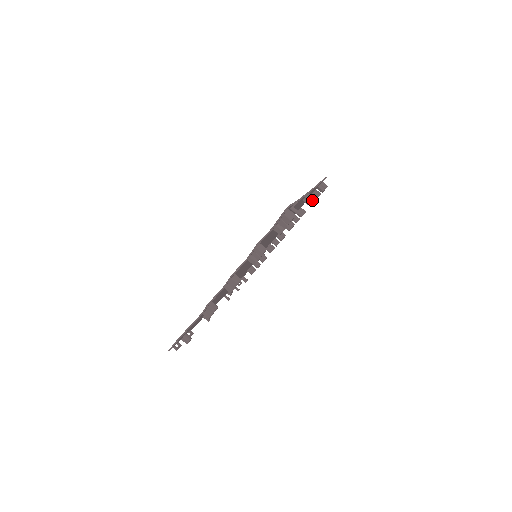
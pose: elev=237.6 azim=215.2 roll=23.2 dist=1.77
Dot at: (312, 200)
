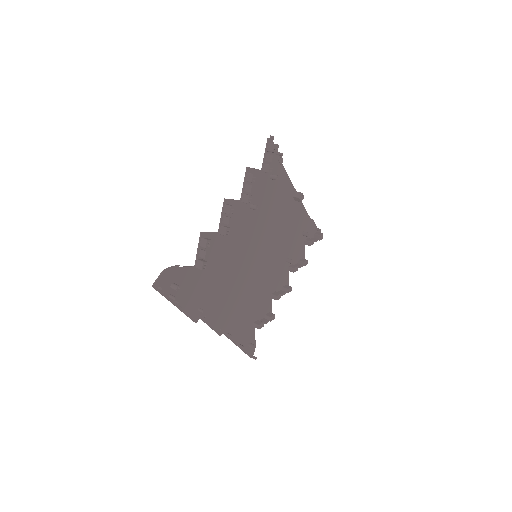
Dot at: (301, 193)
